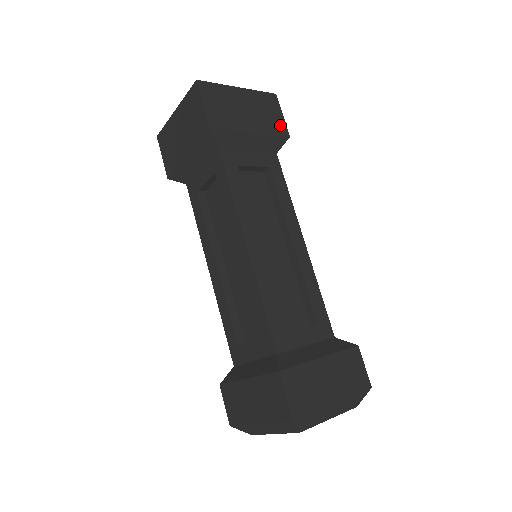
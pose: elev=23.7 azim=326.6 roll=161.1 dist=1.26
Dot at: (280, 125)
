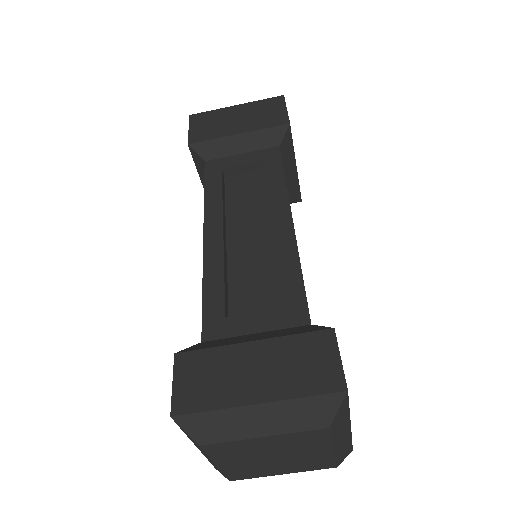
Dot at: occluded
